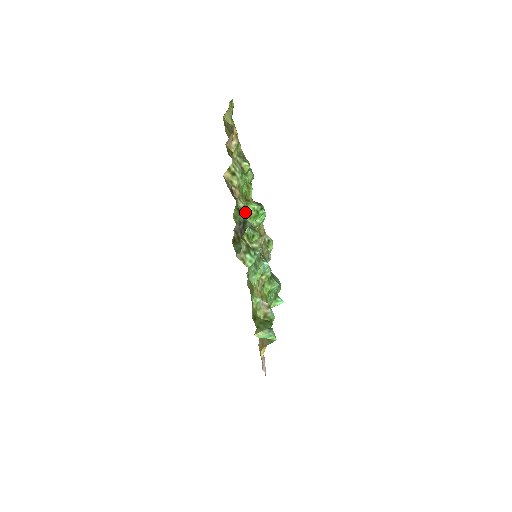
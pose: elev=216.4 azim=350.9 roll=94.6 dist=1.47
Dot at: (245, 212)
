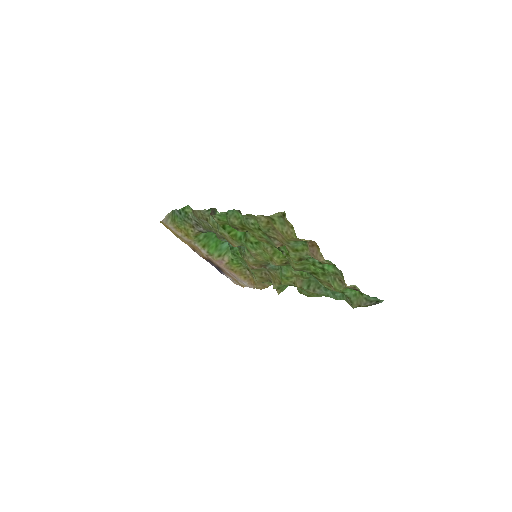
Dot at: occluded
